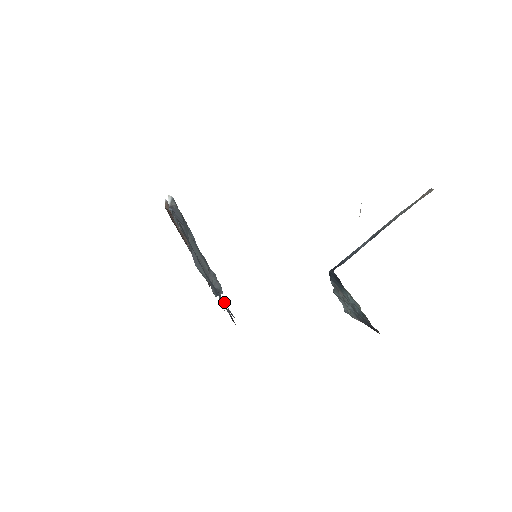
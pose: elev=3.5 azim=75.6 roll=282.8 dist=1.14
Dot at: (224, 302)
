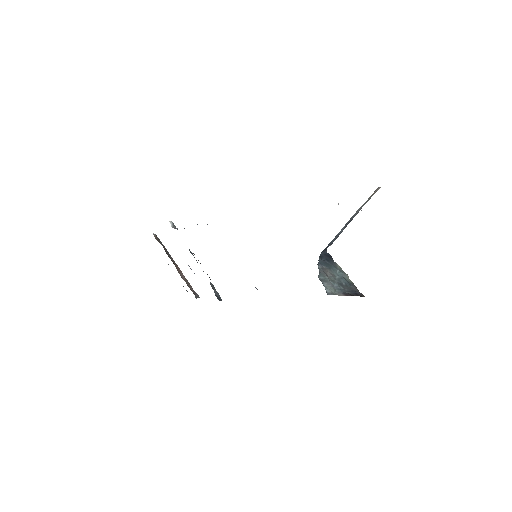
Dot at: occluded
